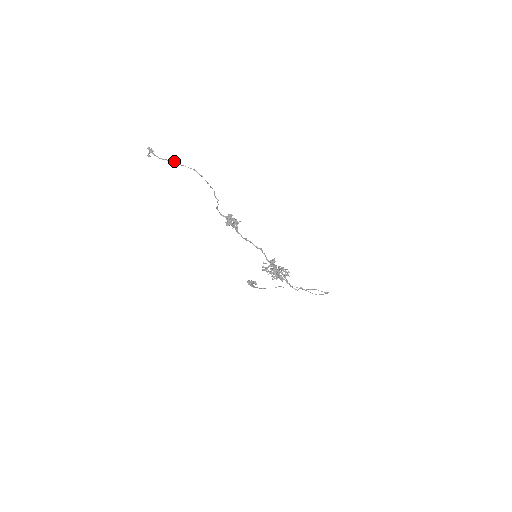
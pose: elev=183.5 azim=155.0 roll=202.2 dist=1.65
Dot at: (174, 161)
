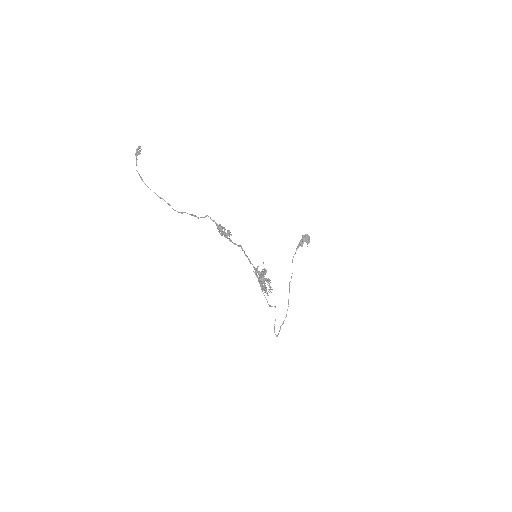
Dot at: (143, 181)
